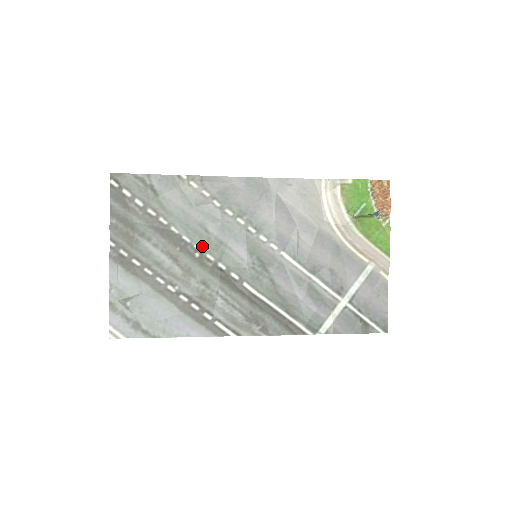
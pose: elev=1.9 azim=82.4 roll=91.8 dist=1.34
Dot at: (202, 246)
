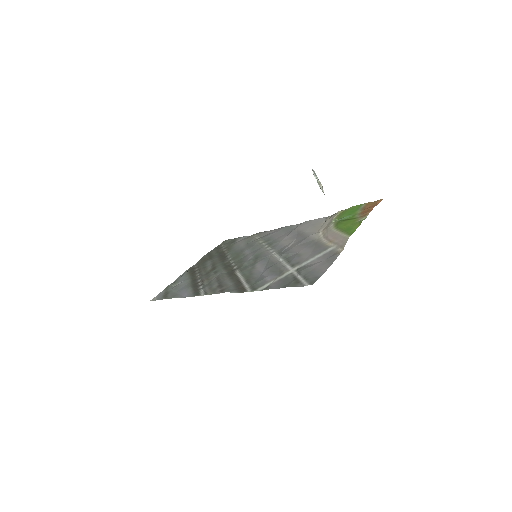
Dot at: (233, 258)
